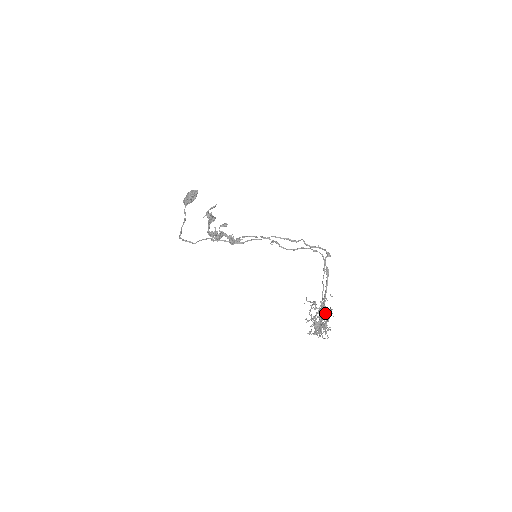
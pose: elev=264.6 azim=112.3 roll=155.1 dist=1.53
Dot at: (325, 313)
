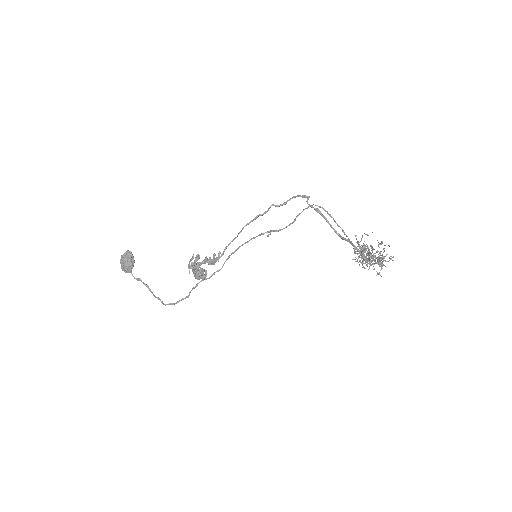
Dot at: (365, 247)
